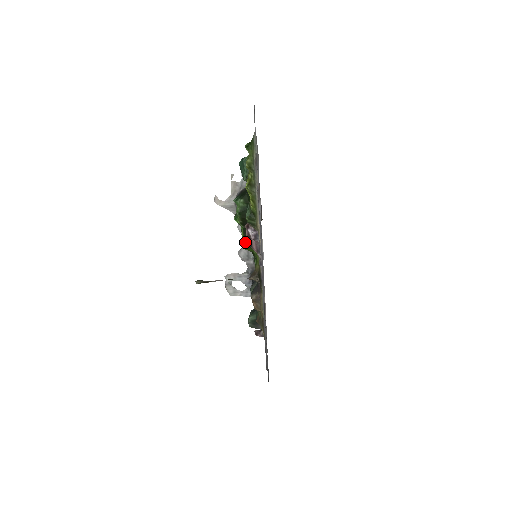
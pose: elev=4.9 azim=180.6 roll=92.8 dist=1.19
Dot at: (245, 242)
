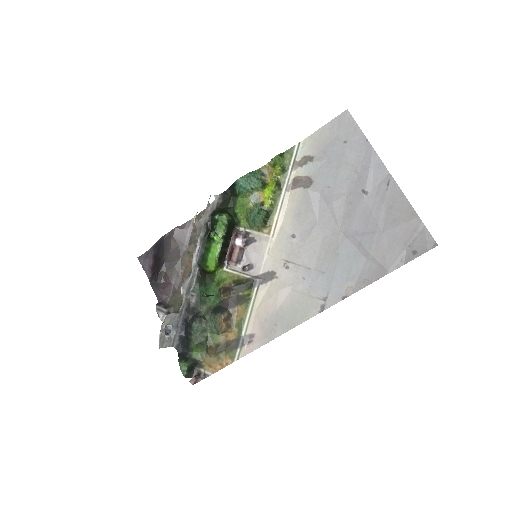
Dot at: (218, 259)
